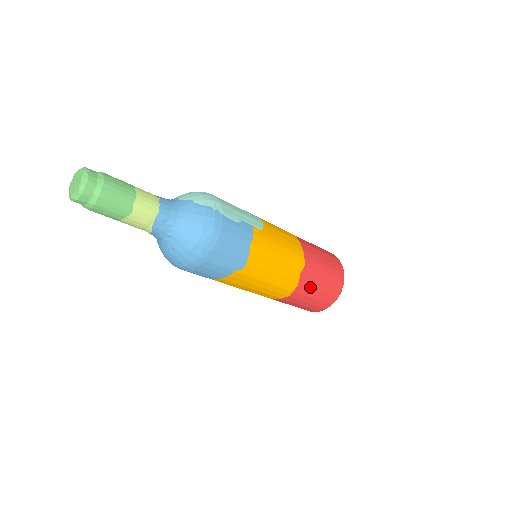
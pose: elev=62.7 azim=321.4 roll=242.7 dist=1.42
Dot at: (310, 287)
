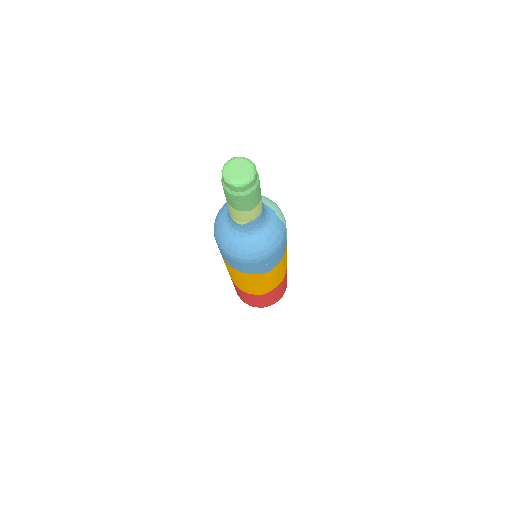
Dot at: (273, 294)
